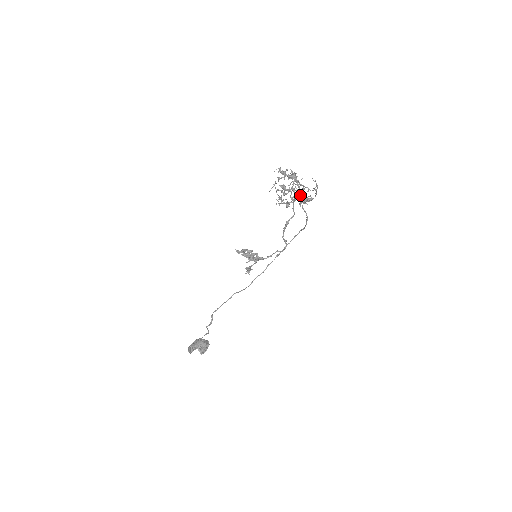
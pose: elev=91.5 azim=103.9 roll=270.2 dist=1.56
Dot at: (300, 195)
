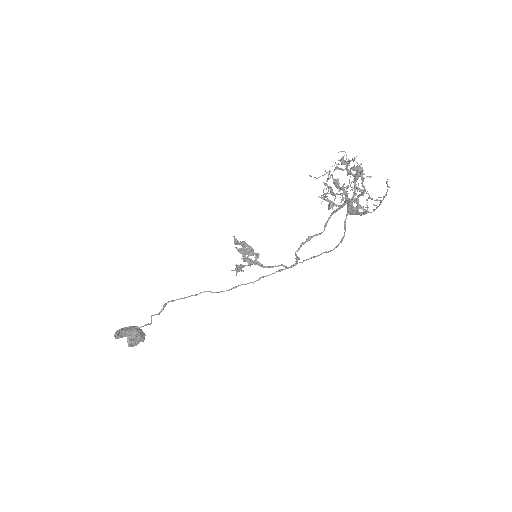
Dot at: (354, 200)
